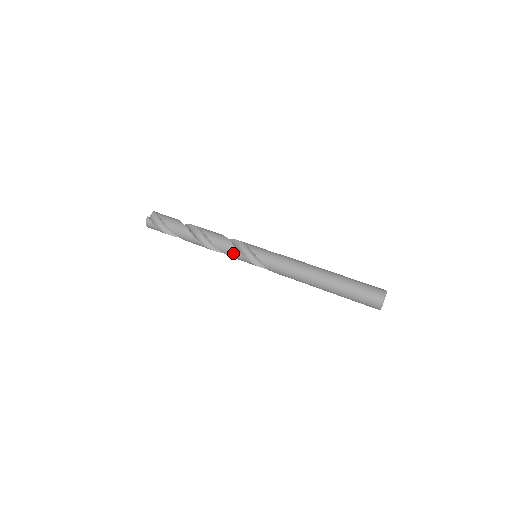
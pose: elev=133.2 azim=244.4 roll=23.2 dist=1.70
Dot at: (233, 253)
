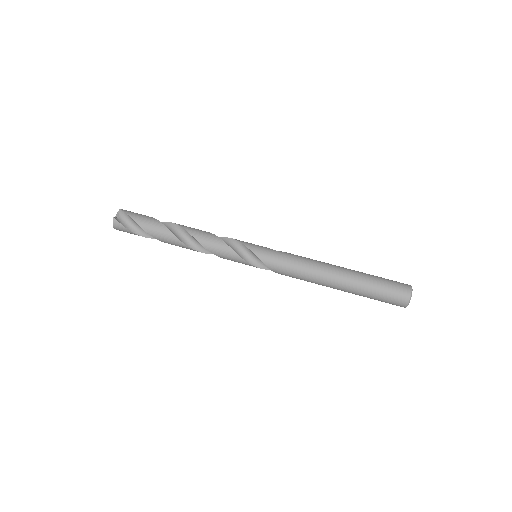
Dot at: (229, 256)
